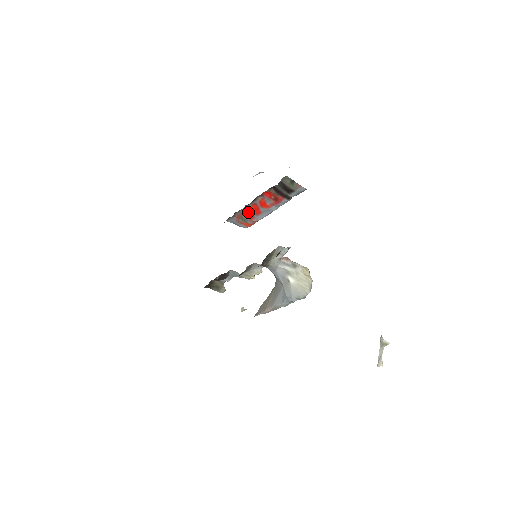
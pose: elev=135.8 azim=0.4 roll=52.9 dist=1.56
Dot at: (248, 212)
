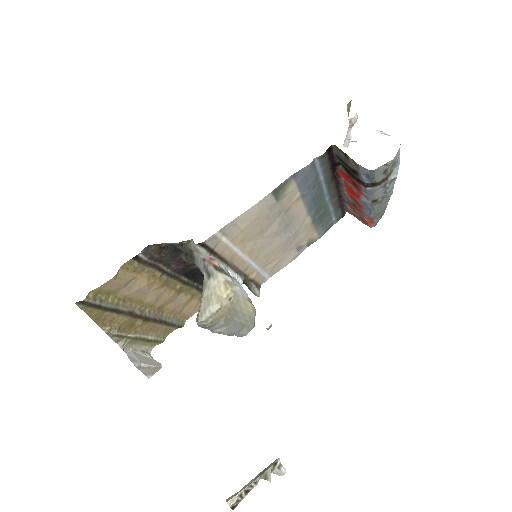
Dot at: (351, 202)
